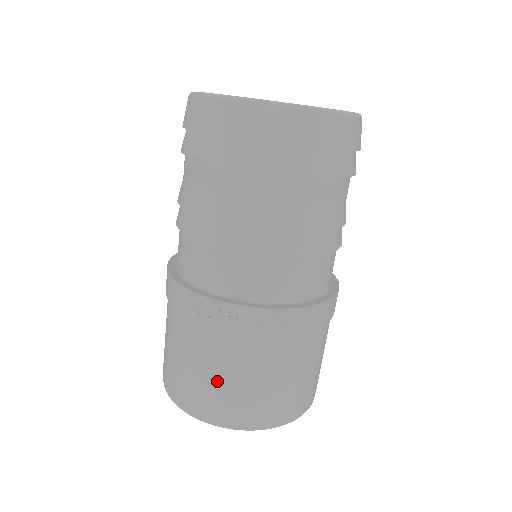
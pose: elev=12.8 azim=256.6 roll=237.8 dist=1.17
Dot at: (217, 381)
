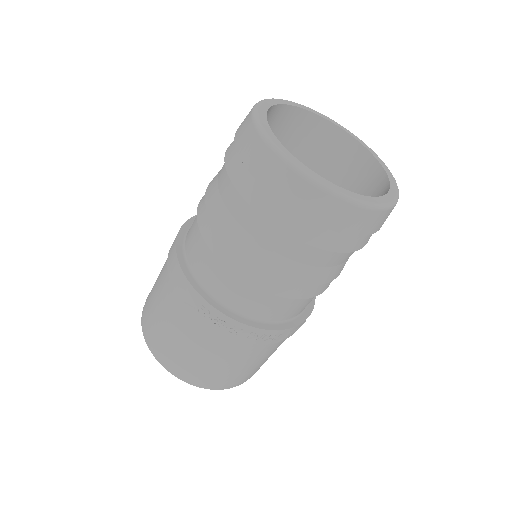
Dot at: (201, 360)
